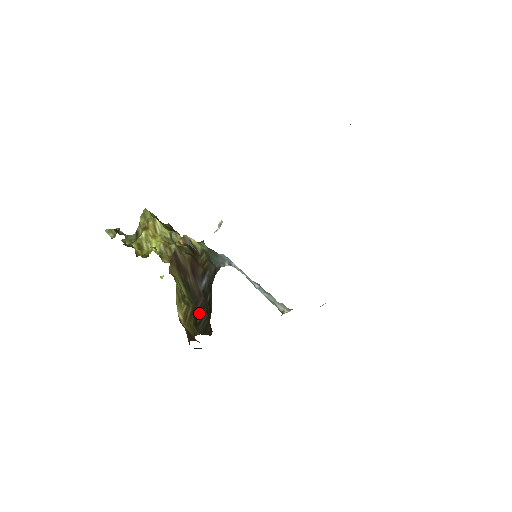
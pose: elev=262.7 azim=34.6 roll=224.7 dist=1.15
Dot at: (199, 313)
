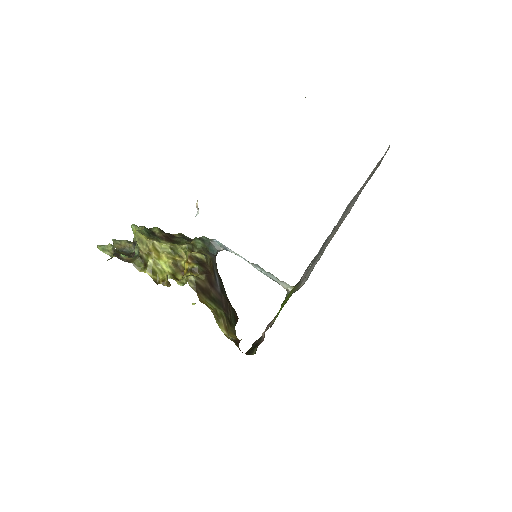
Dot at: (227, 311)
